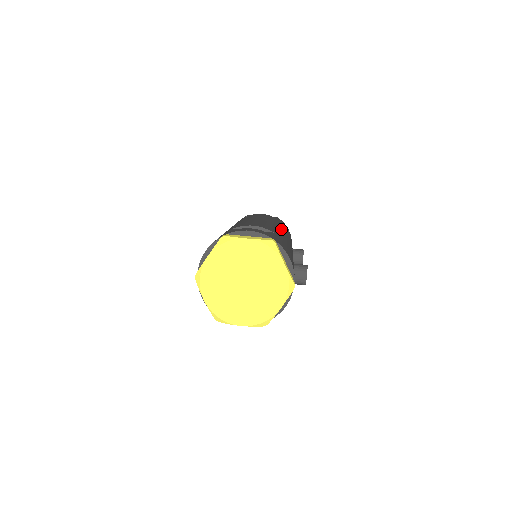
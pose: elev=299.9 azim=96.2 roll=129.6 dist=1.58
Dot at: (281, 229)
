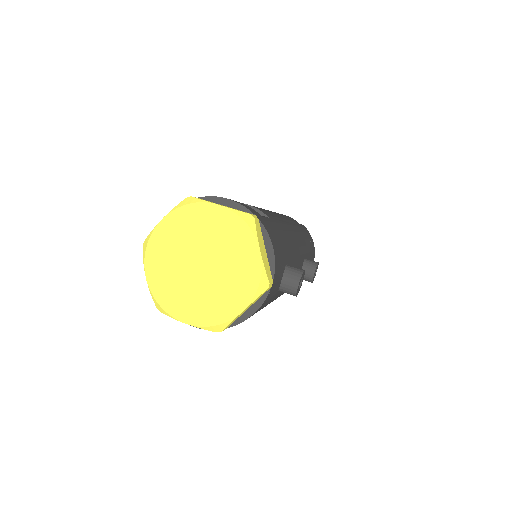
Dot at: (293, 228)
